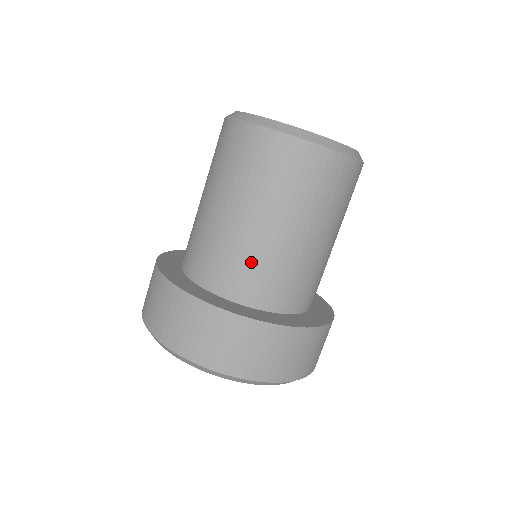
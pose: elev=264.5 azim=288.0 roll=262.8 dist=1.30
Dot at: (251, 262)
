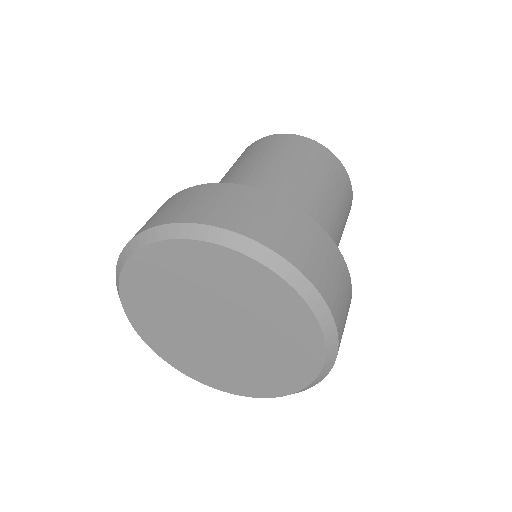
Dot at: (269, 190)
